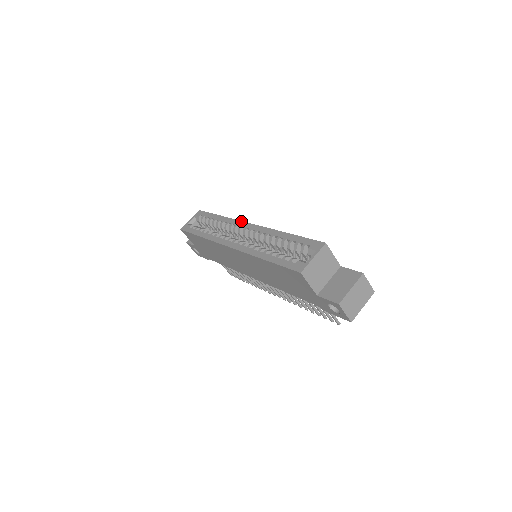
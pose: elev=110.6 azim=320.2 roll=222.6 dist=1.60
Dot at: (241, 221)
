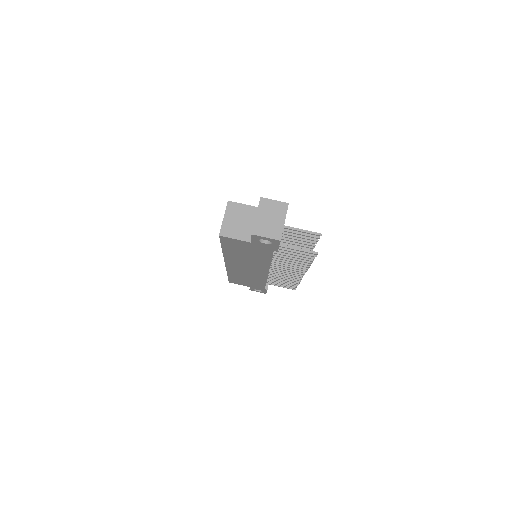
Dot at: occluded
